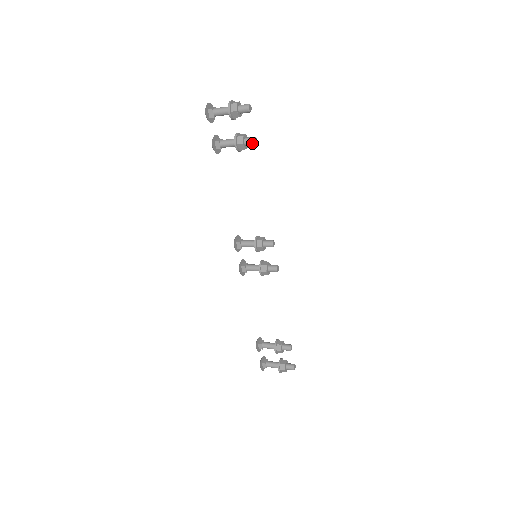
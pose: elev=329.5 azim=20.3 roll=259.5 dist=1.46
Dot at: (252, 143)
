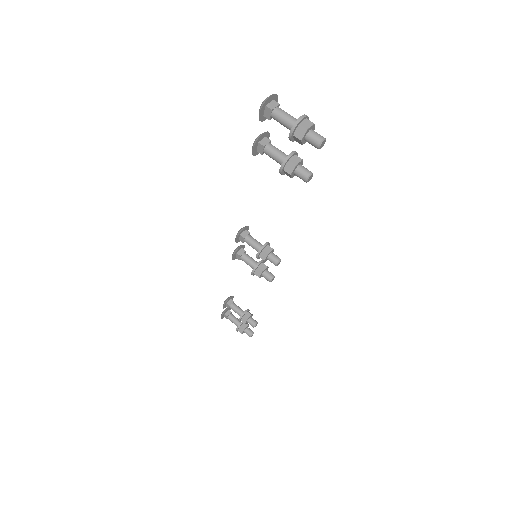
Dot at: (303, 180)
